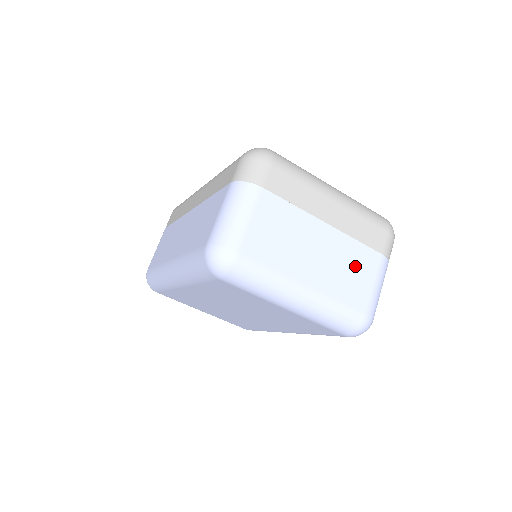
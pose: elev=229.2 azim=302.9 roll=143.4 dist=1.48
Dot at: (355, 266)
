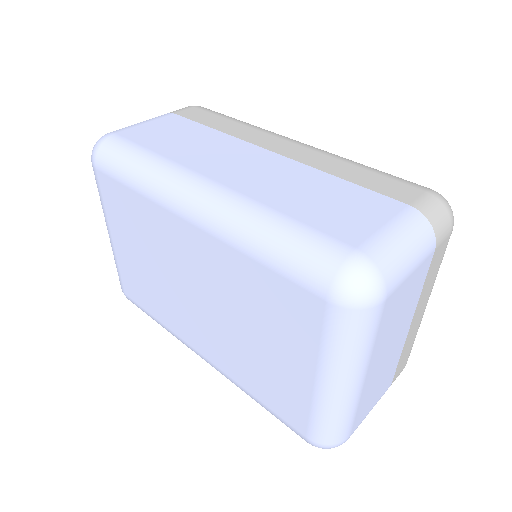
Dot at: (382, 383)
